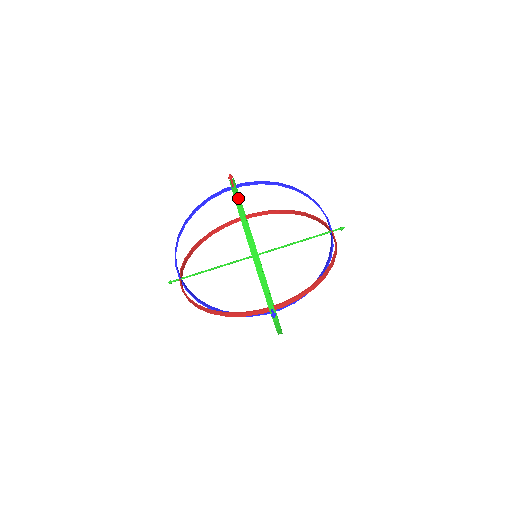
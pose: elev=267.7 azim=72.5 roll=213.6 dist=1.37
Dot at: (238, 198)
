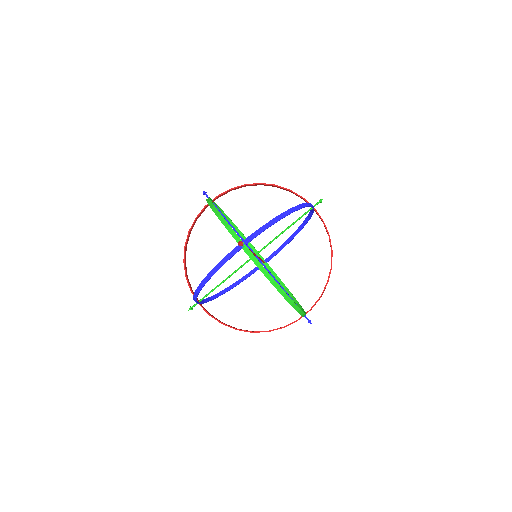
Dot at: (257, 261)
